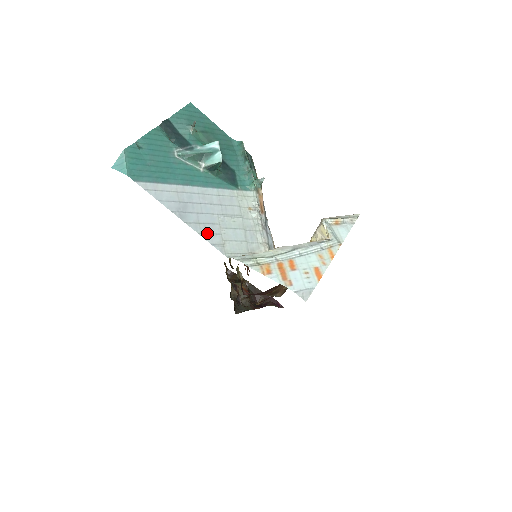
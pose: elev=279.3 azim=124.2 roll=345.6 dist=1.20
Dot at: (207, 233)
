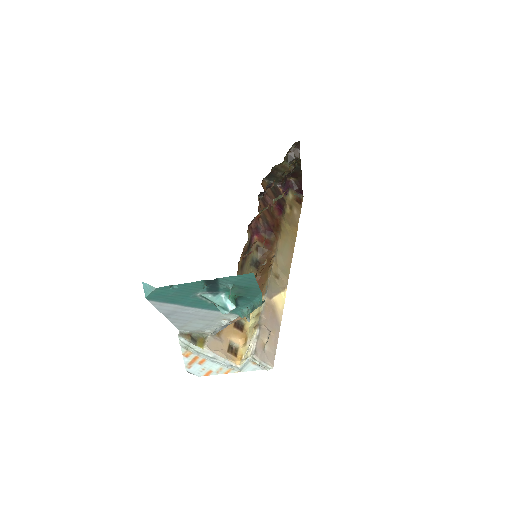
Dot at: (177, 322)
